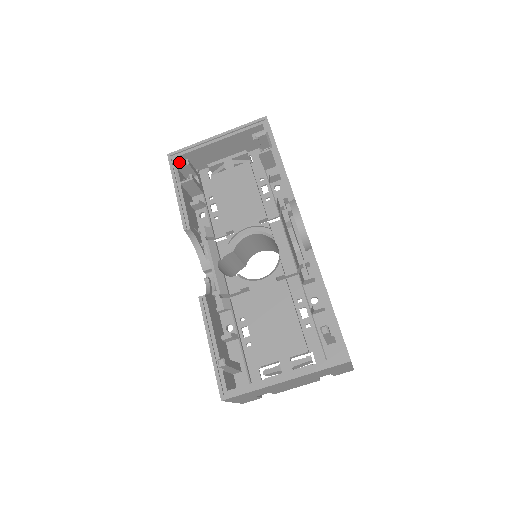
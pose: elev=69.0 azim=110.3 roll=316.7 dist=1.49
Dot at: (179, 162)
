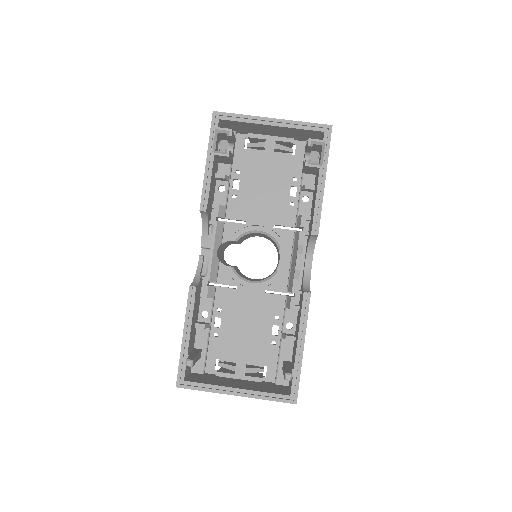
Dot at: (222, 128)
